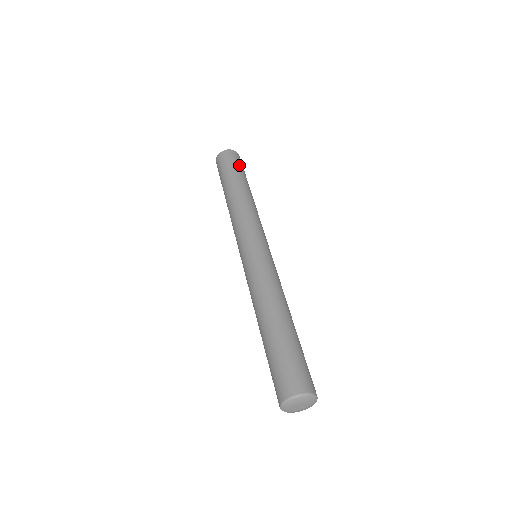
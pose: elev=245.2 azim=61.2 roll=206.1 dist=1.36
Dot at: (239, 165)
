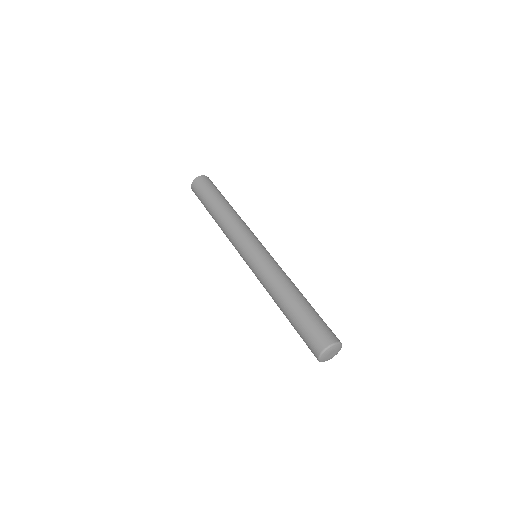
Dot at: (211, 187)
